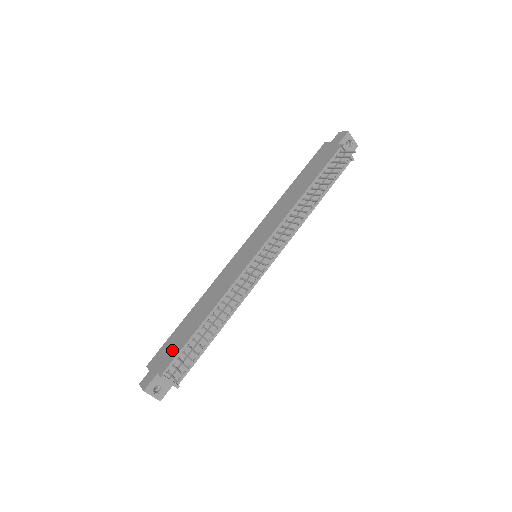
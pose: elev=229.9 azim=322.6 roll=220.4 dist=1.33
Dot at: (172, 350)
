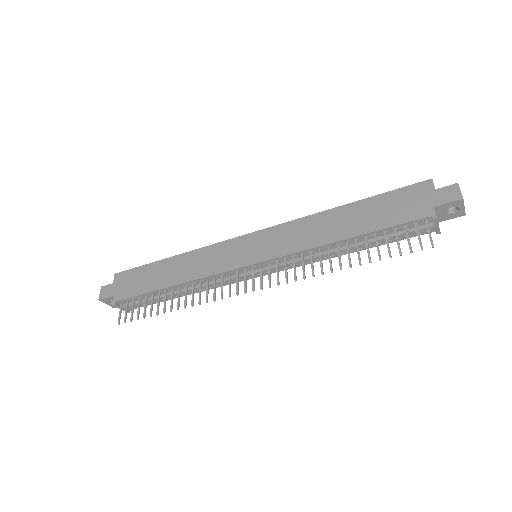
Dot at: (135, 285)
